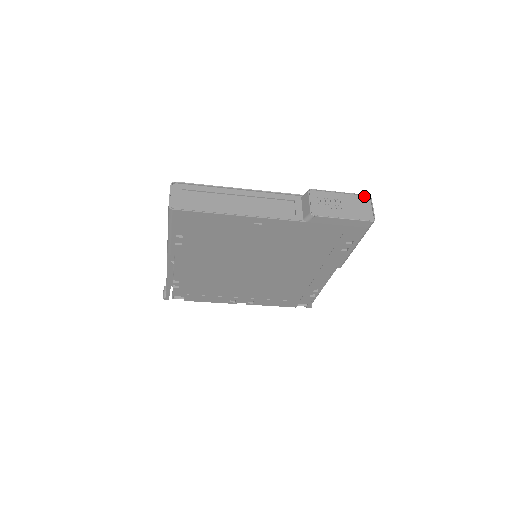
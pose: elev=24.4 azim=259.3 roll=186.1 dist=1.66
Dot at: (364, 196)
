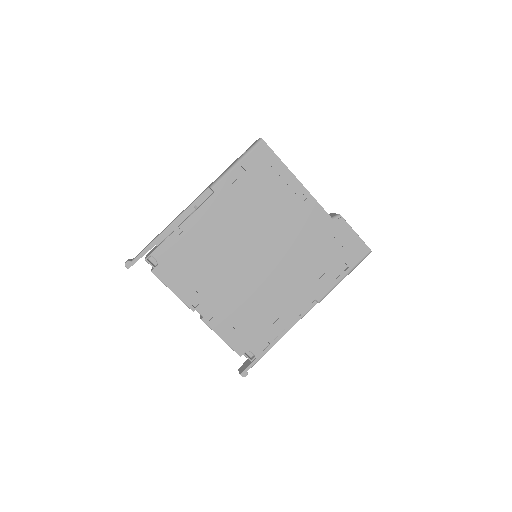
Dot at: occluded
